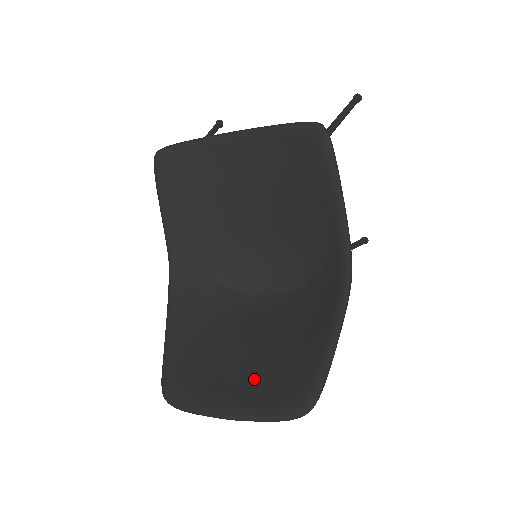
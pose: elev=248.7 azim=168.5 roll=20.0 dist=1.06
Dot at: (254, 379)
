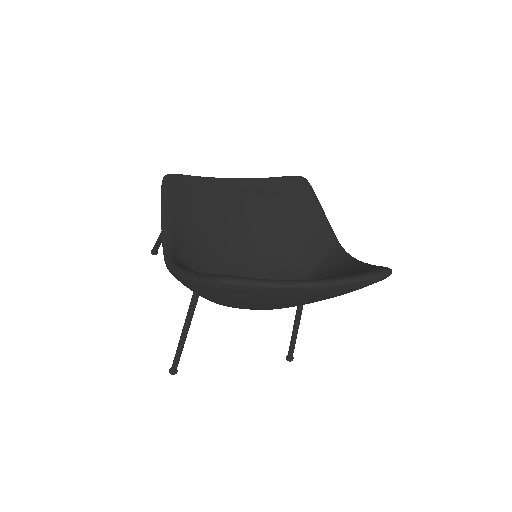
Dot at: occluded
